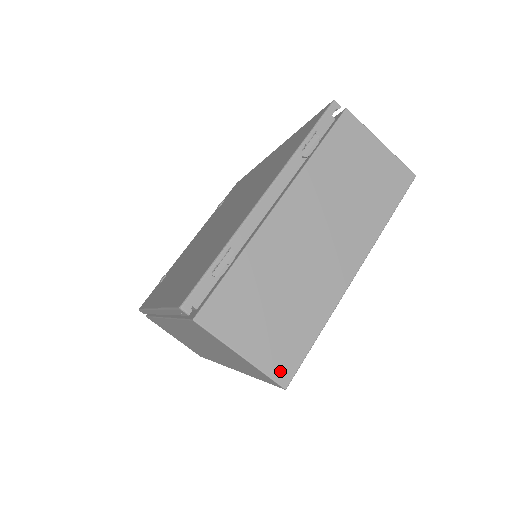
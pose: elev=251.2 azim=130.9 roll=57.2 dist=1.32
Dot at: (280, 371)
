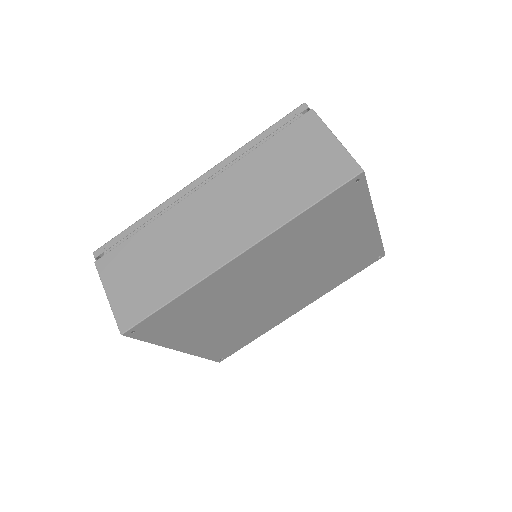
Dot at: occluded
